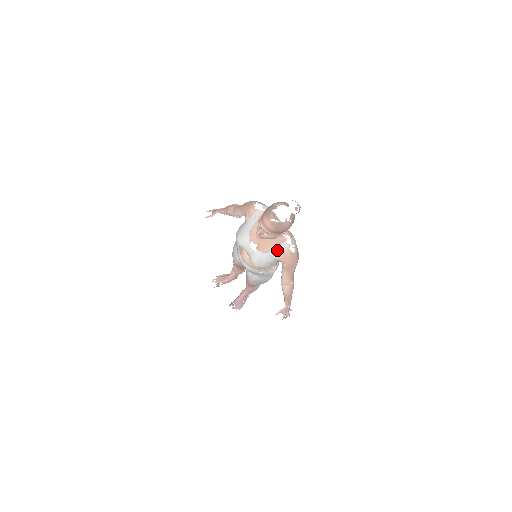
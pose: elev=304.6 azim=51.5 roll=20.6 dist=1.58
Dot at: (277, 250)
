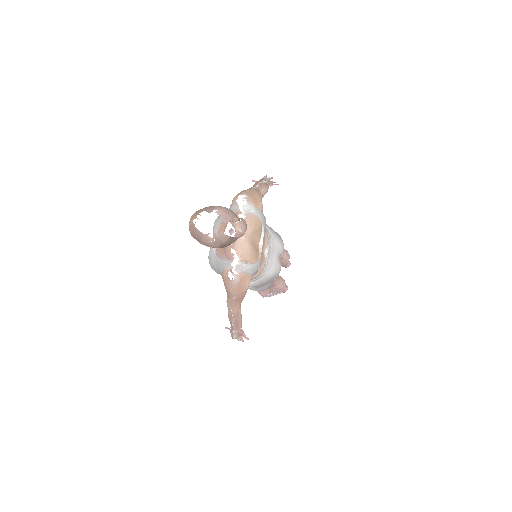
Dot at: (222, 262)
